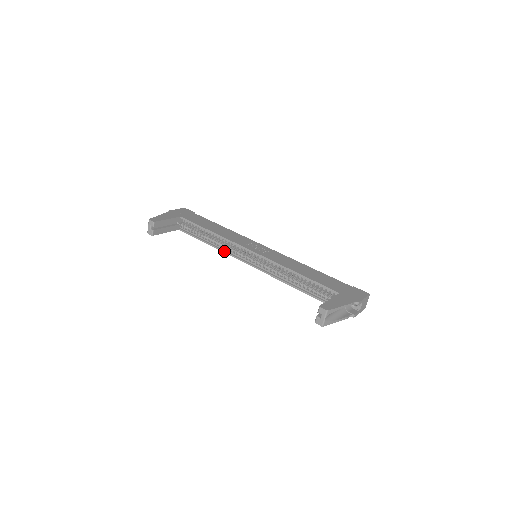
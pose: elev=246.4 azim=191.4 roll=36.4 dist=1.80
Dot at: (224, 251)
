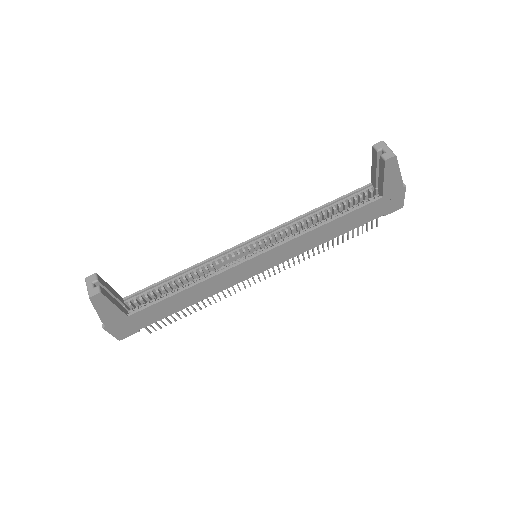
Dot at: (214, 274)
